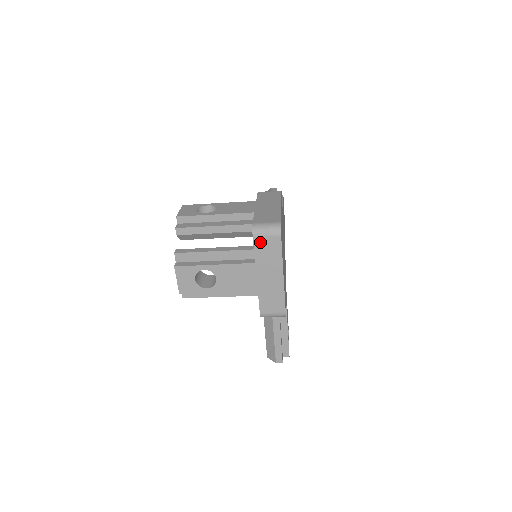
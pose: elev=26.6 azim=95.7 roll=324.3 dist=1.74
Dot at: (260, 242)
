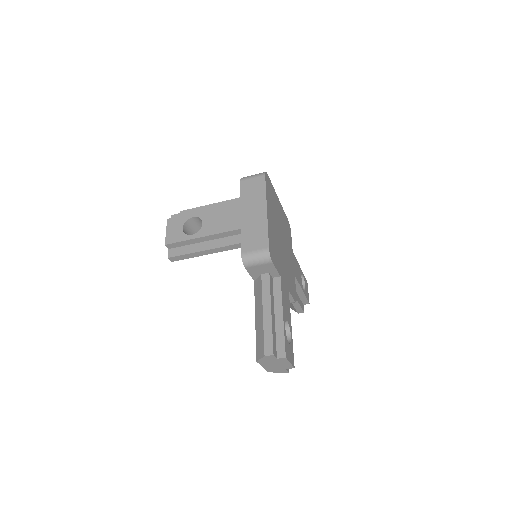
Dot at: (246, 184)
